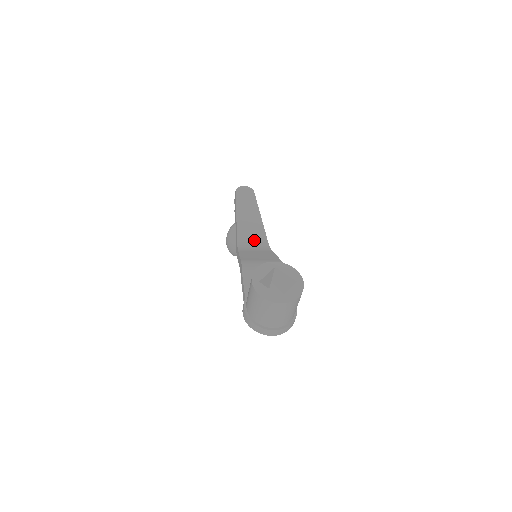
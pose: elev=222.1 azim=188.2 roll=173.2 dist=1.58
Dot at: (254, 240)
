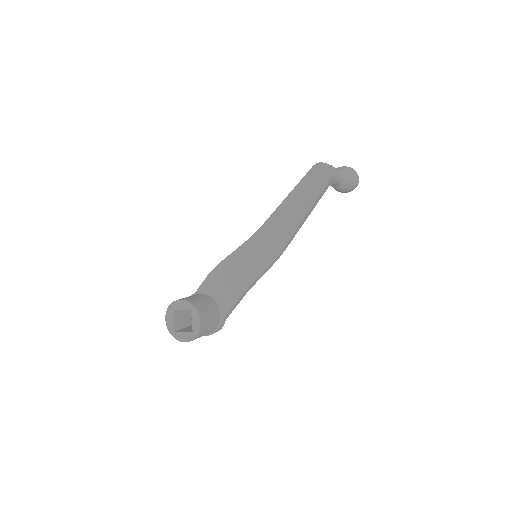
Dot at: (274, 237)
